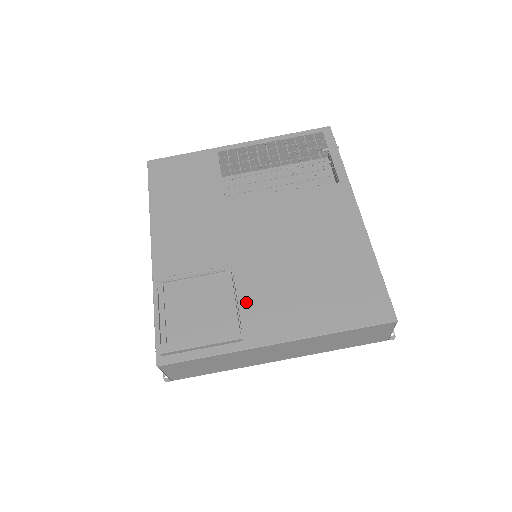
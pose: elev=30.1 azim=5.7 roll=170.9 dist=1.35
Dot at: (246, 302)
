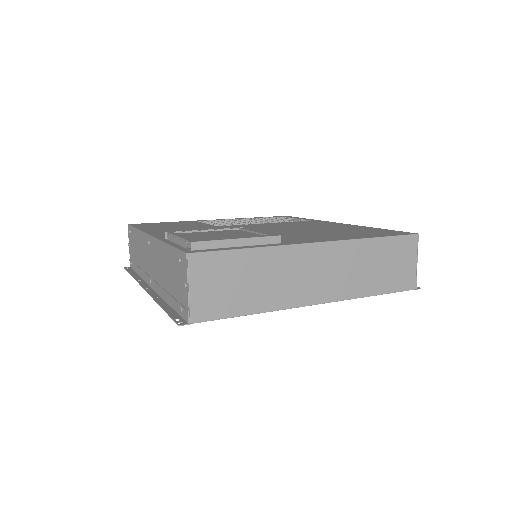
Dot at: occluded
